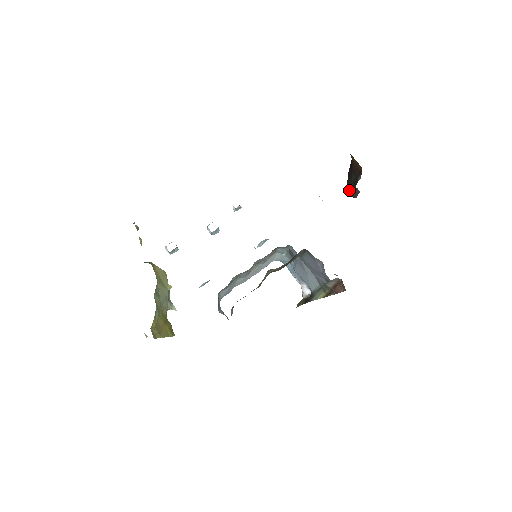
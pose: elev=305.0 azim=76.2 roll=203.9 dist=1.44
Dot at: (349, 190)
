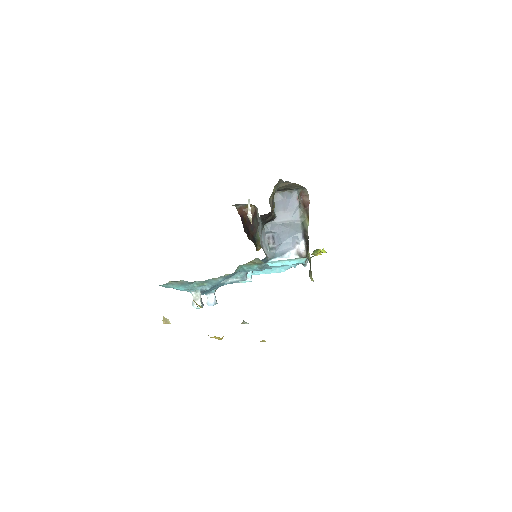
Dot at: occluded
